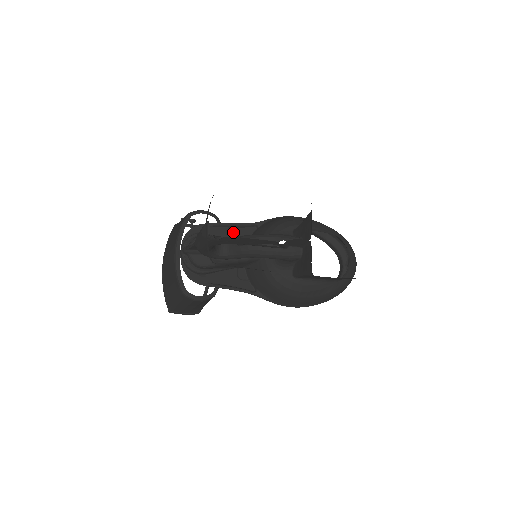
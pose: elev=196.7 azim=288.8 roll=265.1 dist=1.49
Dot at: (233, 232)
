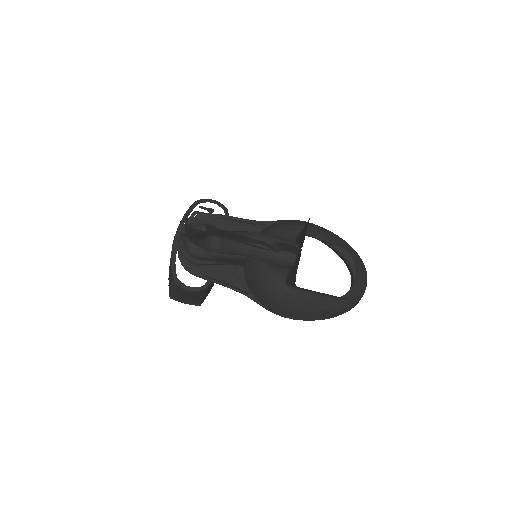
Dot at: (239, 227)
